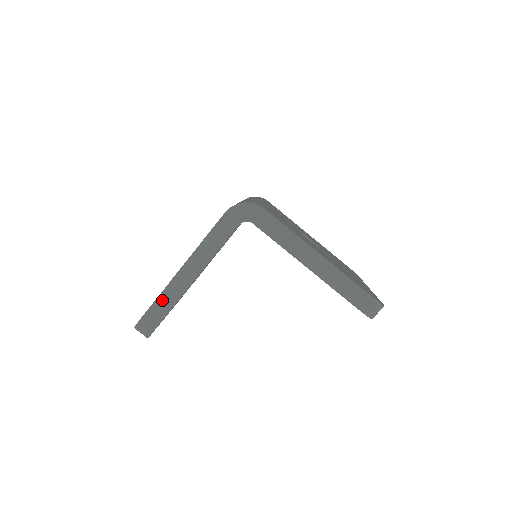
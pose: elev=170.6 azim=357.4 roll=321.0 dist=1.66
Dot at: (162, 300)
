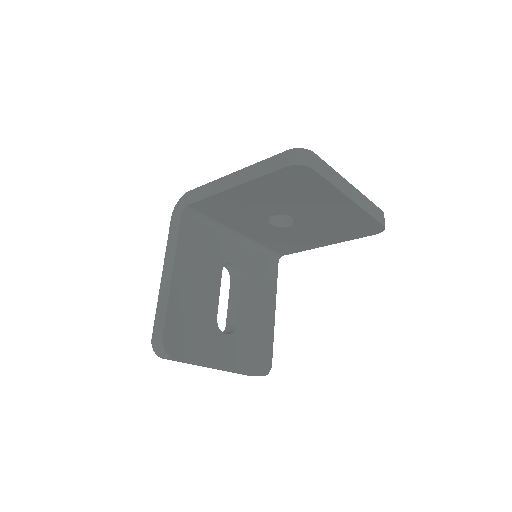
Dot at: (159, 309)
